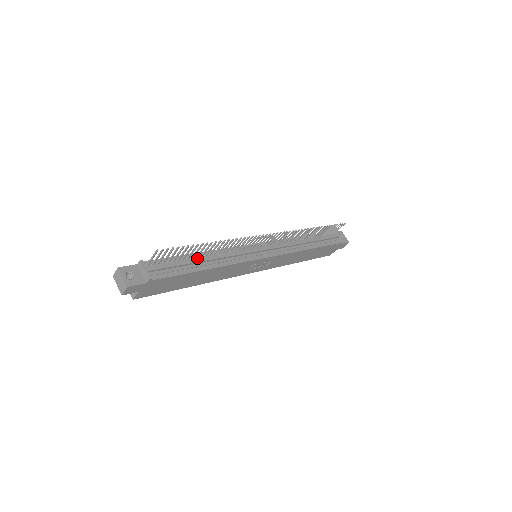
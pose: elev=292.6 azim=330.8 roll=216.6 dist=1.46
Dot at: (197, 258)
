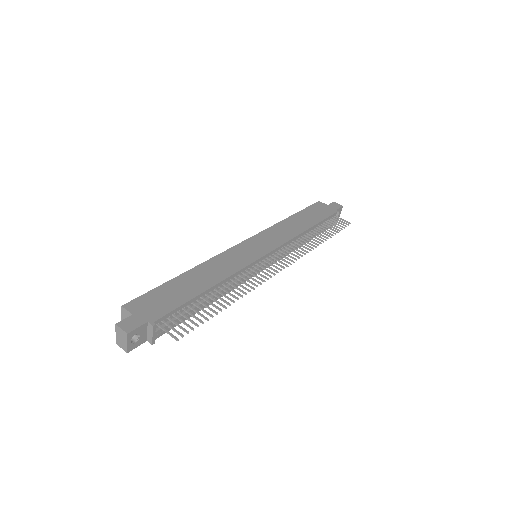
Dot at: (205, 296)
